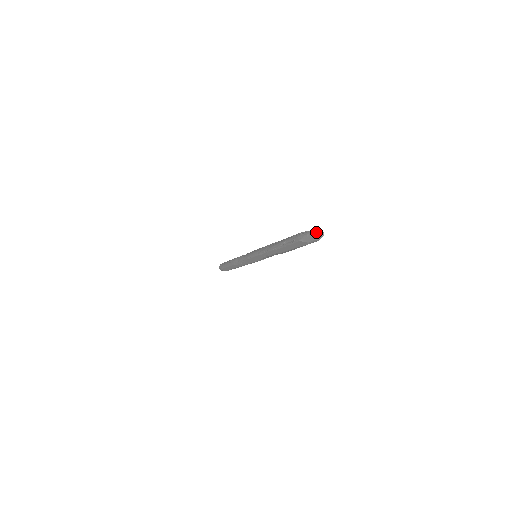
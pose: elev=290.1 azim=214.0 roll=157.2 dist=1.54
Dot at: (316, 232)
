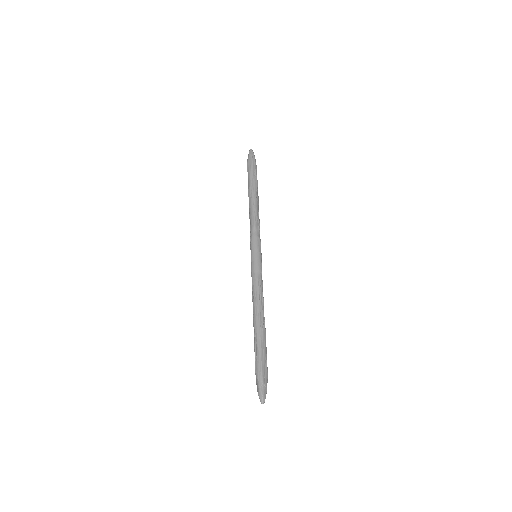
Dot at: (262, 397)
